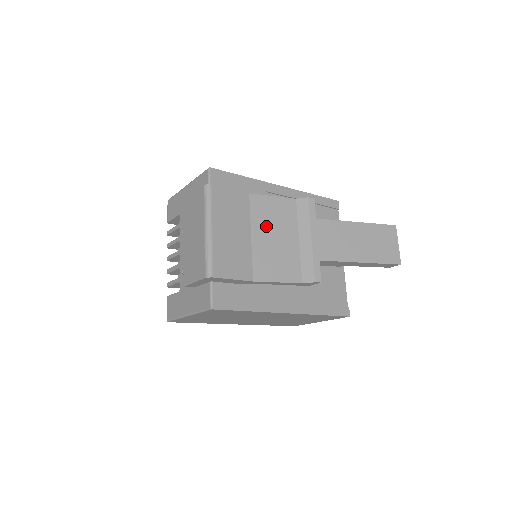
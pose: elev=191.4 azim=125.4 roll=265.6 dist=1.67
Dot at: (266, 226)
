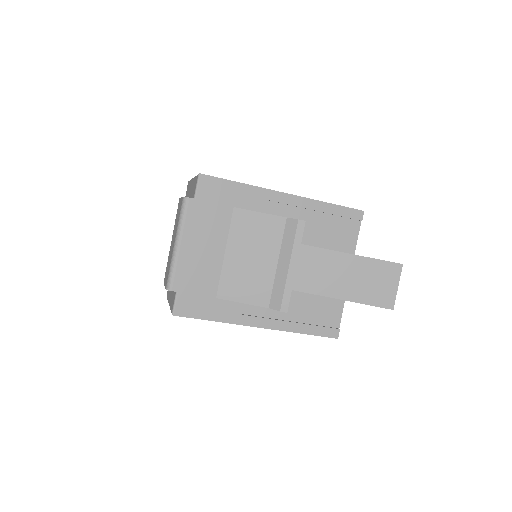
Dot at: (244, 244)
